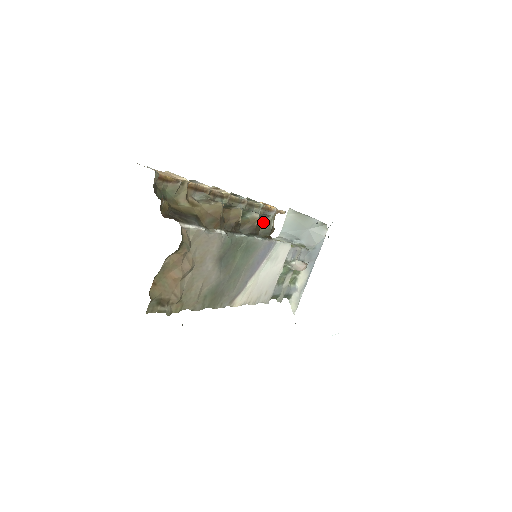
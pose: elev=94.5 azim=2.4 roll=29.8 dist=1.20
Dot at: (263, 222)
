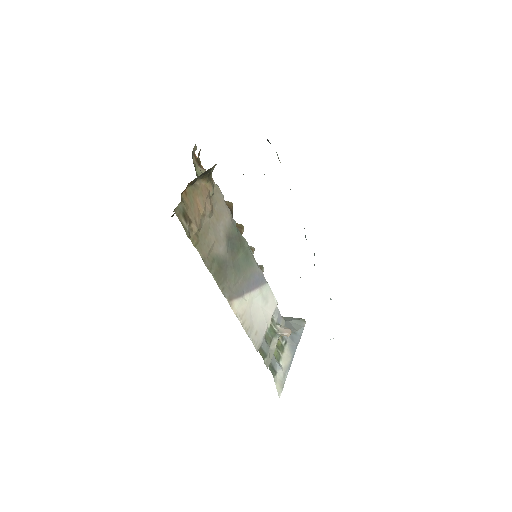
Dot at: occluded
